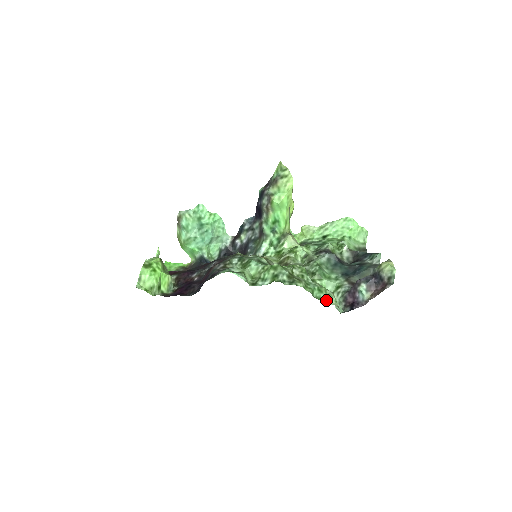
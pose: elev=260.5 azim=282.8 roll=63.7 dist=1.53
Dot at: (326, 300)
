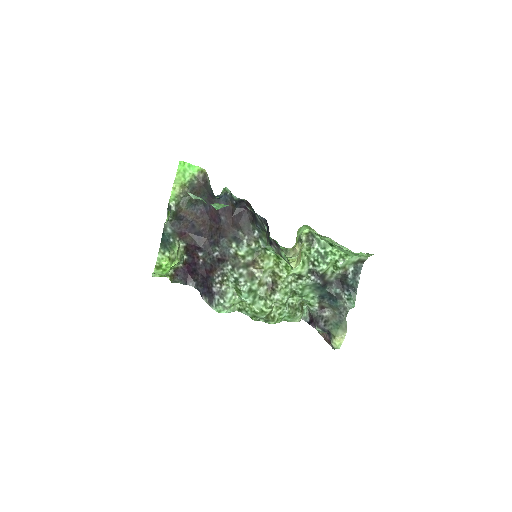
Dot at: (291, 321)
